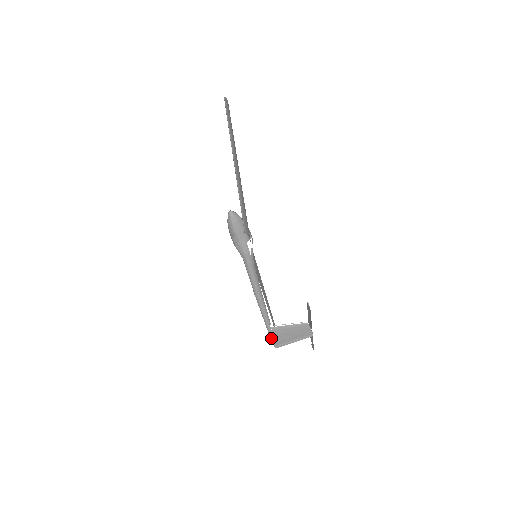
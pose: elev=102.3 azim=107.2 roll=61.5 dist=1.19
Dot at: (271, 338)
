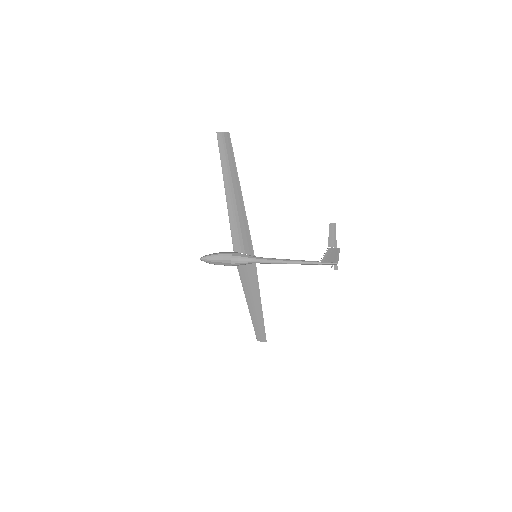
Dot at: (329, 263)
